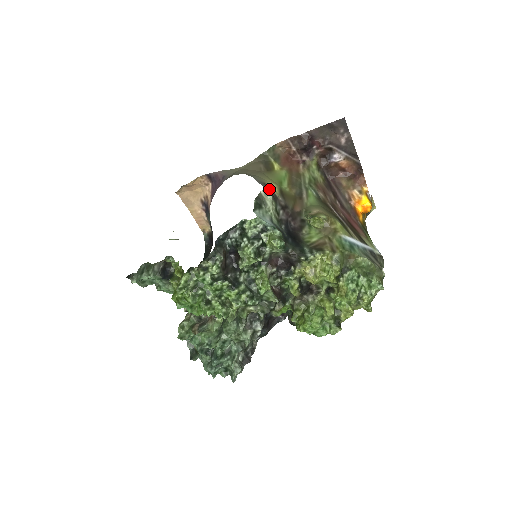
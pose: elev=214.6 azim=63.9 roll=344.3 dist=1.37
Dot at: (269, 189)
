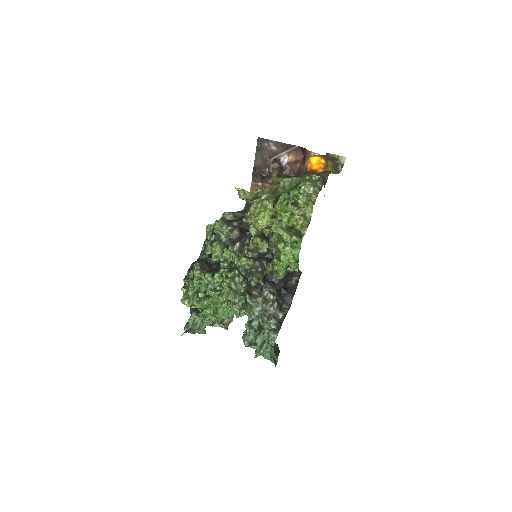
Dot at: occluded
